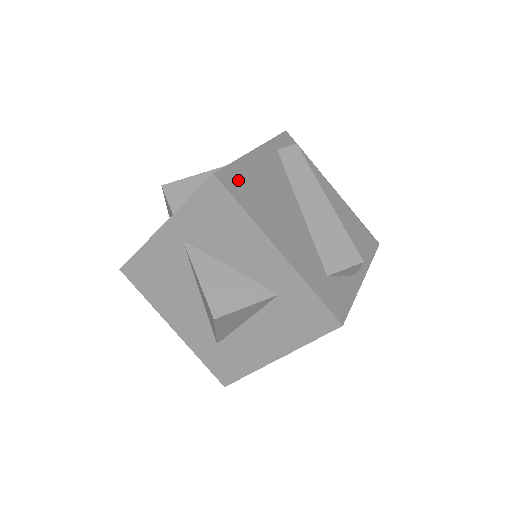
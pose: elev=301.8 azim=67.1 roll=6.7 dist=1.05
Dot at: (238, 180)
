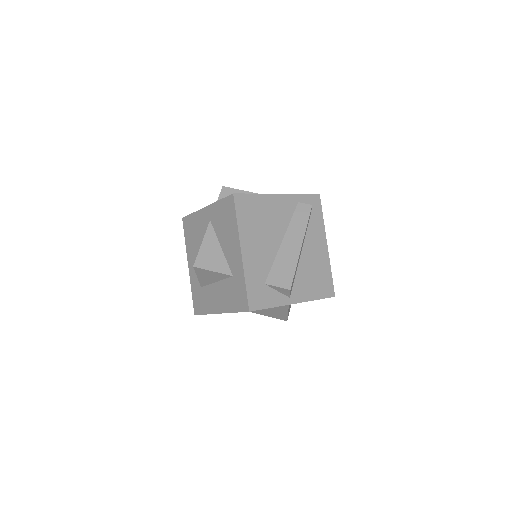
Dot at: (248, 204)
